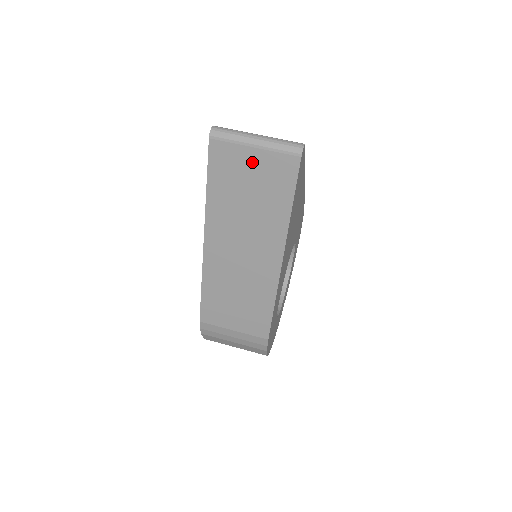
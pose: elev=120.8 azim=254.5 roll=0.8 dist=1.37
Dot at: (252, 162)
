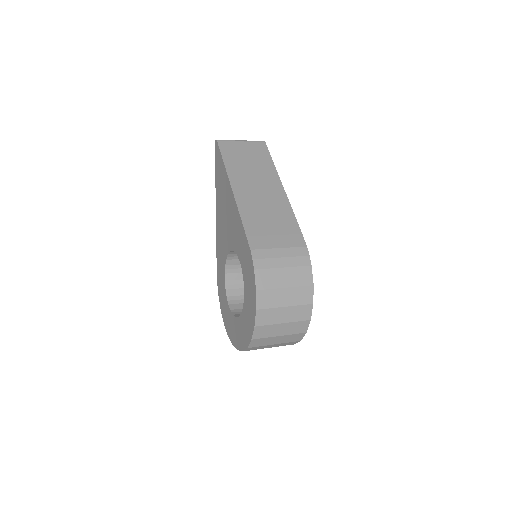
Dot at: (243, 147)
